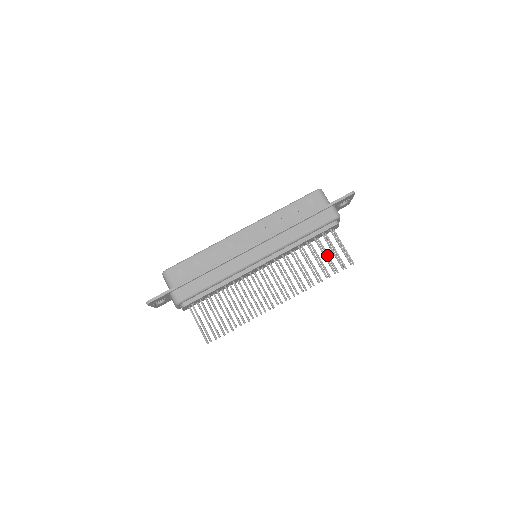
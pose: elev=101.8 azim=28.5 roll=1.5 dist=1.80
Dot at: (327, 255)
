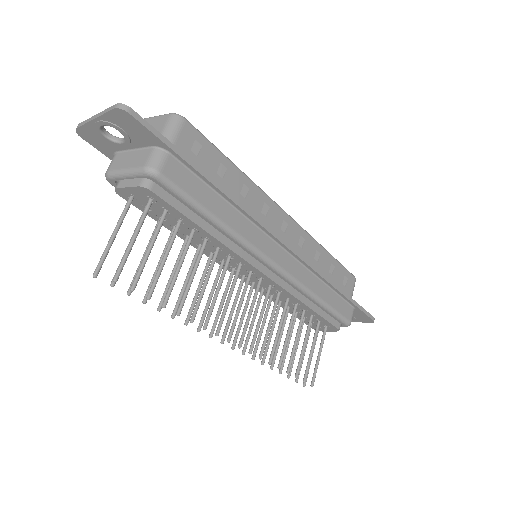
Dot at: (297, 346)
